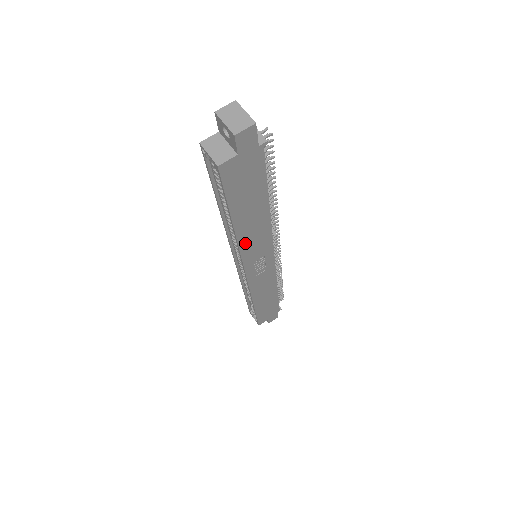
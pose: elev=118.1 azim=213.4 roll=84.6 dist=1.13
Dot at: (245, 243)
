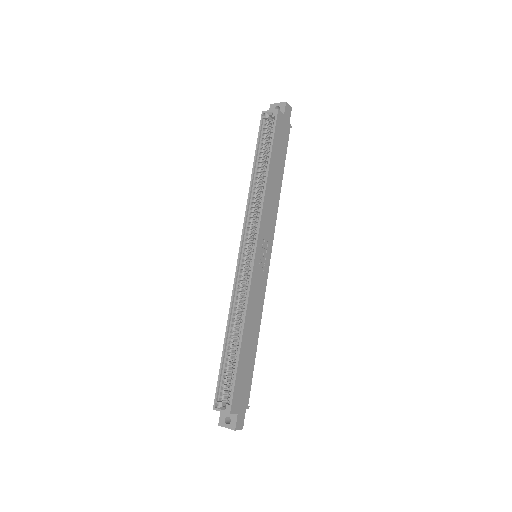
Dot at: (266, 202)
